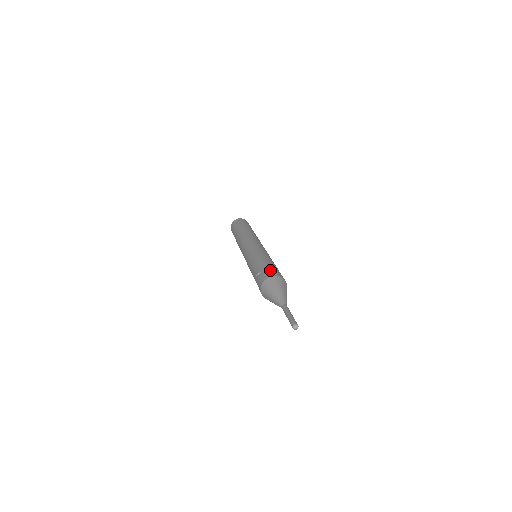
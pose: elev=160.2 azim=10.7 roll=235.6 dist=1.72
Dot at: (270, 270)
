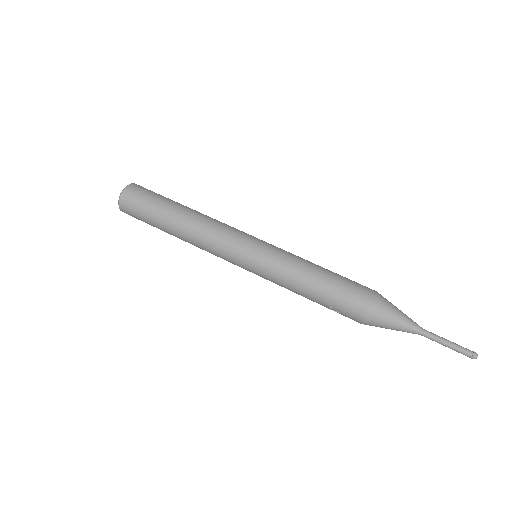
Dot at: (348, 305)
